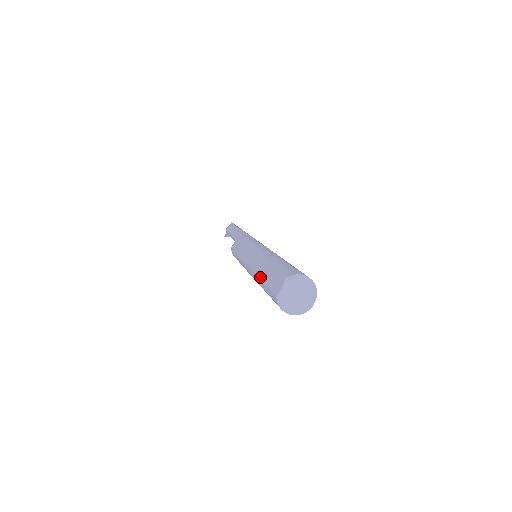
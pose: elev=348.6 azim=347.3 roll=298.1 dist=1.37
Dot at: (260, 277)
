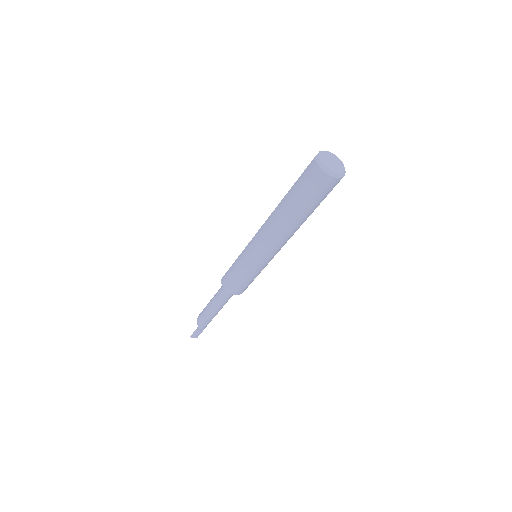
Dot at: (284, 197)
